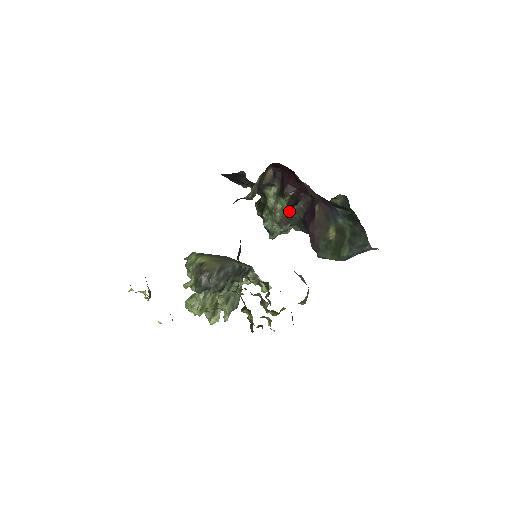
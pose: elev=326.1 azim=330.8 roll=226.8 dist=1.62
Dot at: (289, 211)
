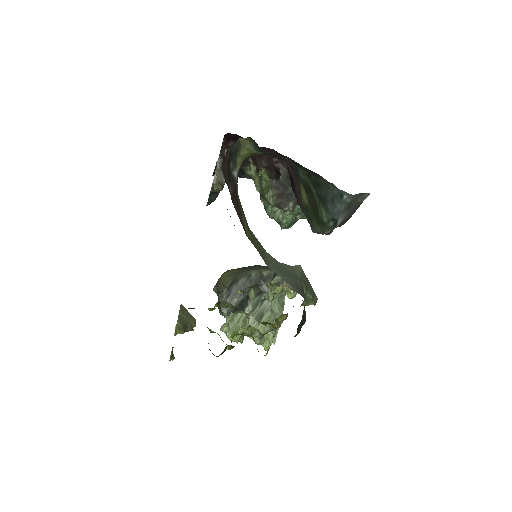
Dot at: (277, 186)
